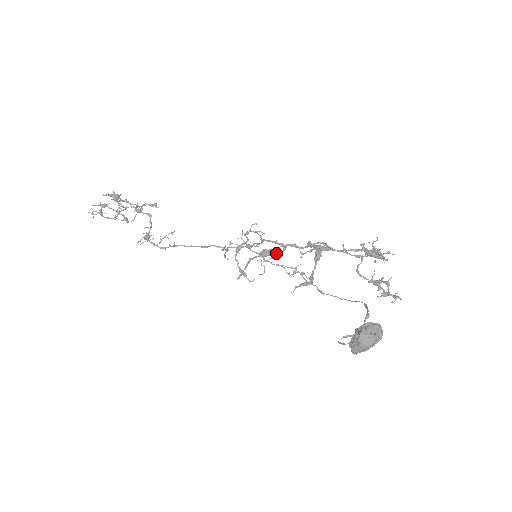
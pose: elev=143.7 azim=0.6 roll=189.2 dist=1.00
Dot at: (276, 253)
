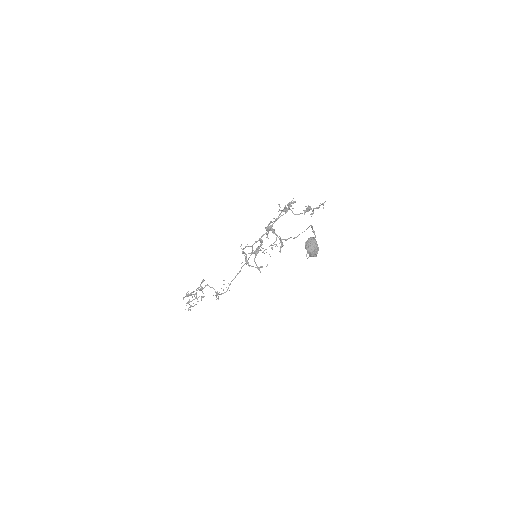
Dot at: (260, 246)
